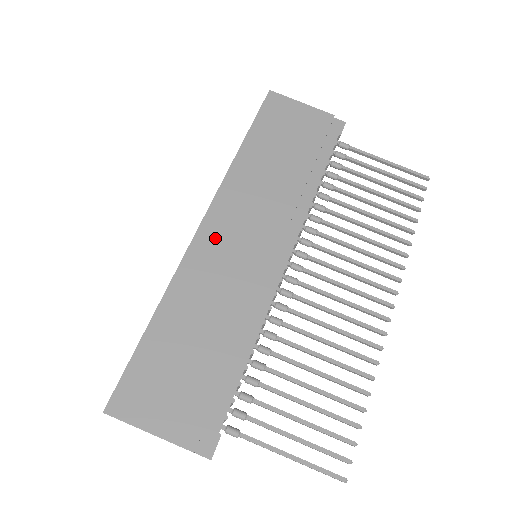
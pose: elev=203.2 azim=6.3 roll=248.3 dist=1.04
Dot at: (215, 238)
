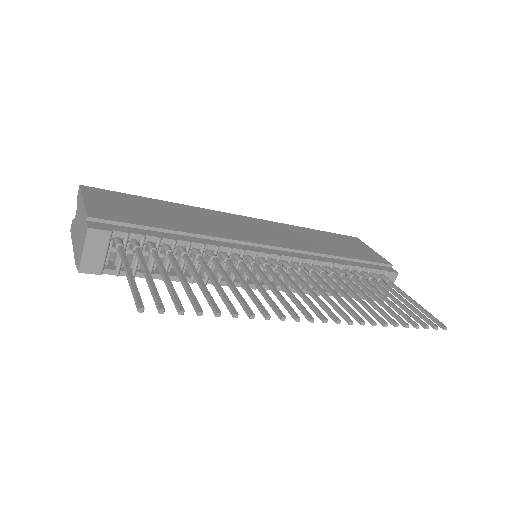
Dot at: (242, 221)
